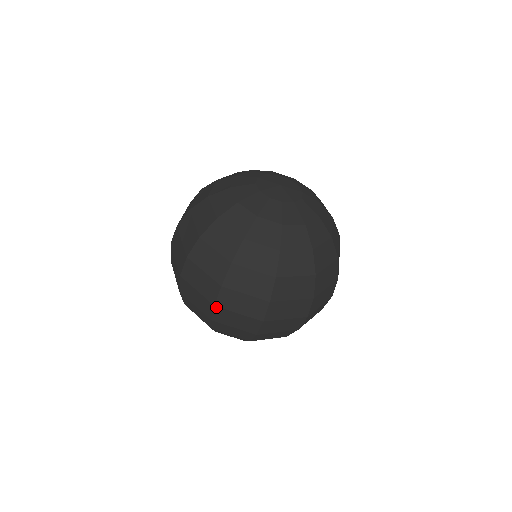
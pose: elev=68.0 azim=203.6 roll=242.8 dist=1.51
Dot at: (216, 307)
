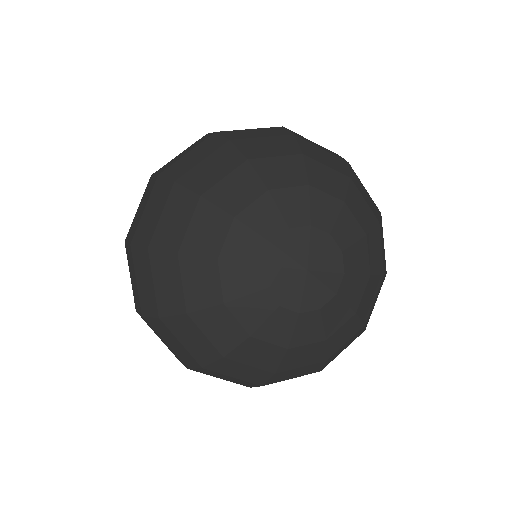
Dot at: (125, 244)
